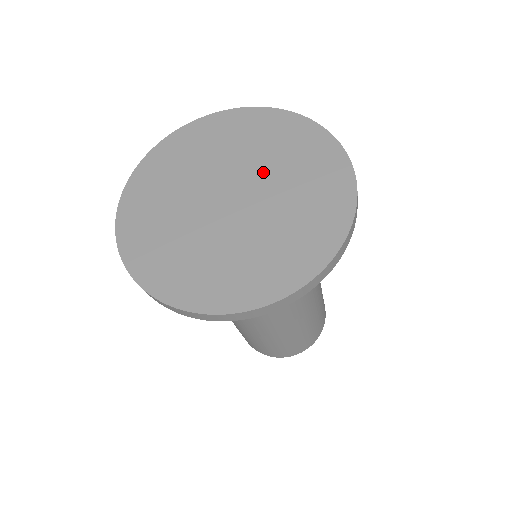
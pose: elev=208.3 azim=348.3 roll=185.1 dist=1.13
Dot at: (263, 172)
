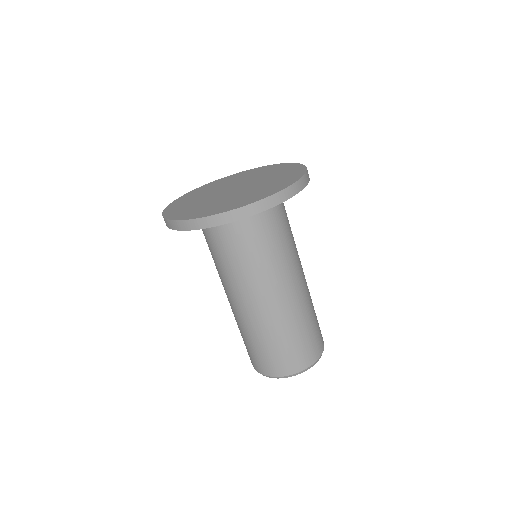
Dot at: (241, 181)
